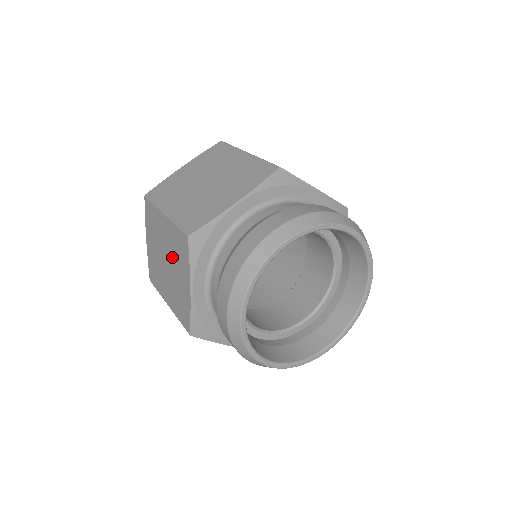
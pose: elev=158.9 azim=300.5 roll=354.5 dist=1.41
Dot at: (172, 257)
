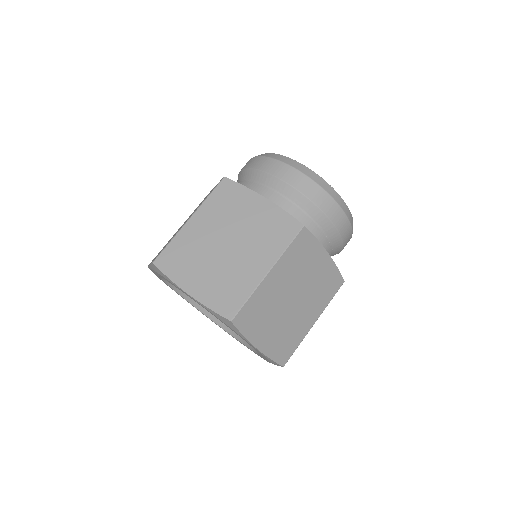
Dot at: (228, 222)
